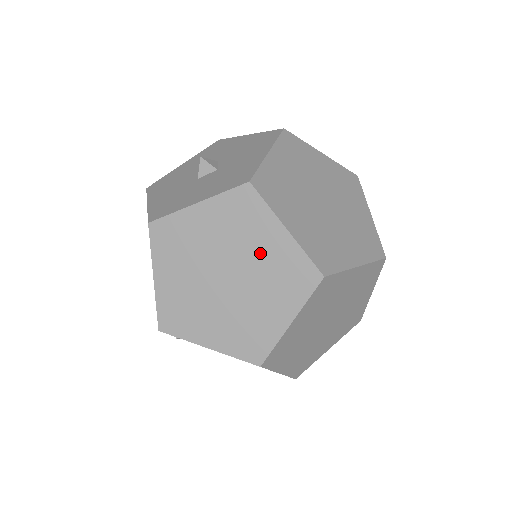
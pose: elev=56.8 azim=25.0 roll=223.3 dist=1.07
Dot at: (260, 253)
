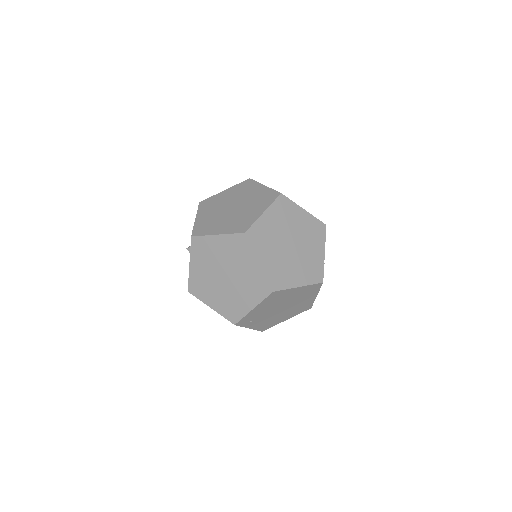
Dot at: (222, 253)
